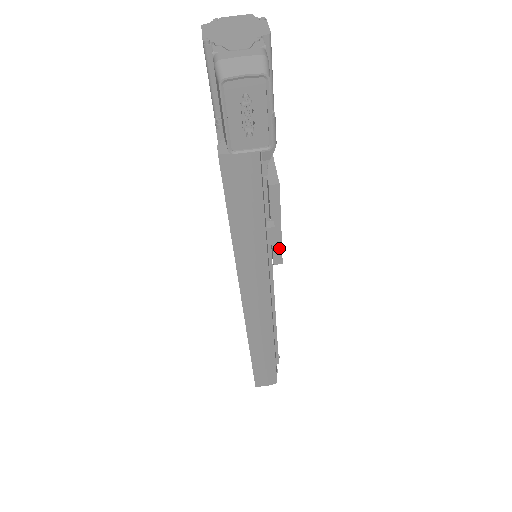
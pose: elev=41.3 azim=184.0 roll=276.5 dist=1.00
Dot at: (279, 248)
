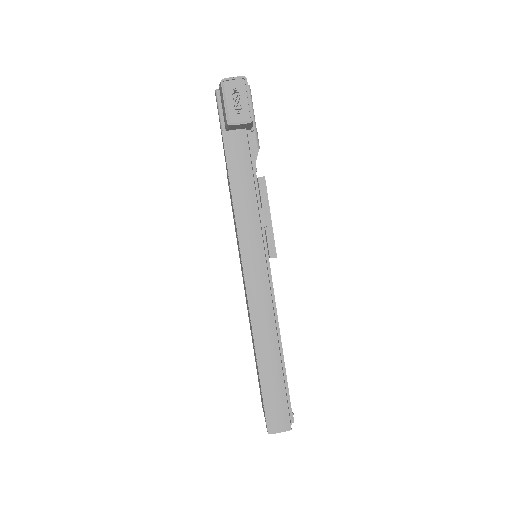
Dot at: (272, 239)
